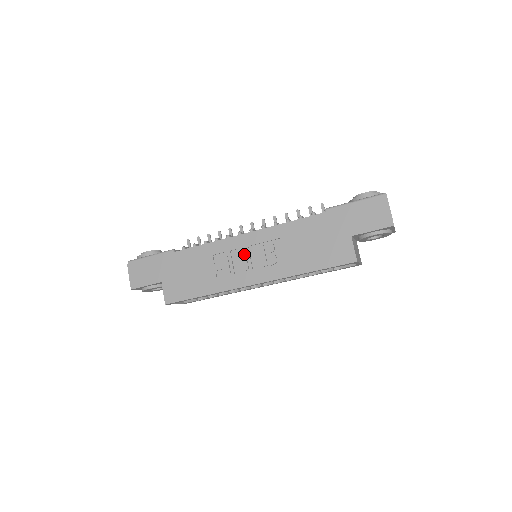
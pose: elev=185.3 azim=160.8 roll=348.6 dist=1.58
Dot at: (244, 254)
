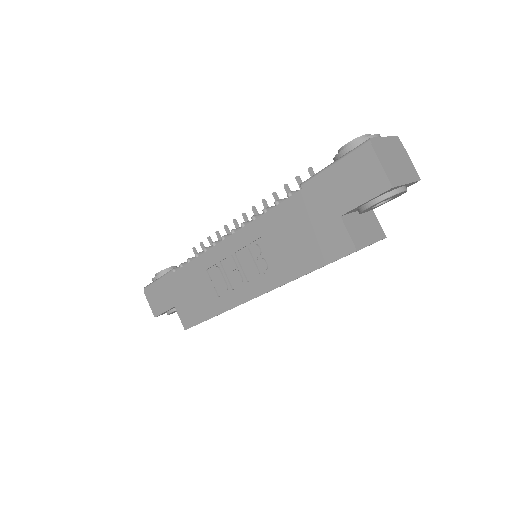
Dot at: (233, 263)
